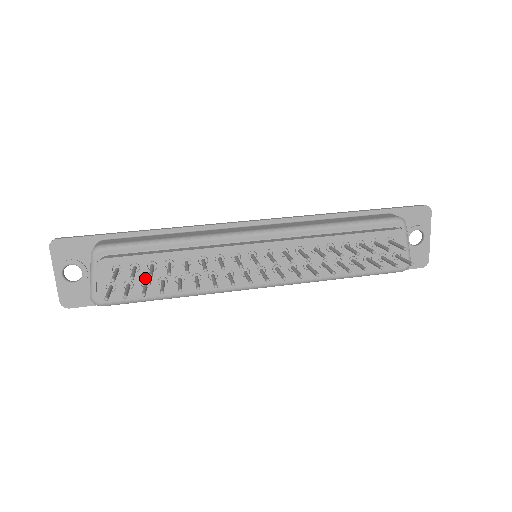
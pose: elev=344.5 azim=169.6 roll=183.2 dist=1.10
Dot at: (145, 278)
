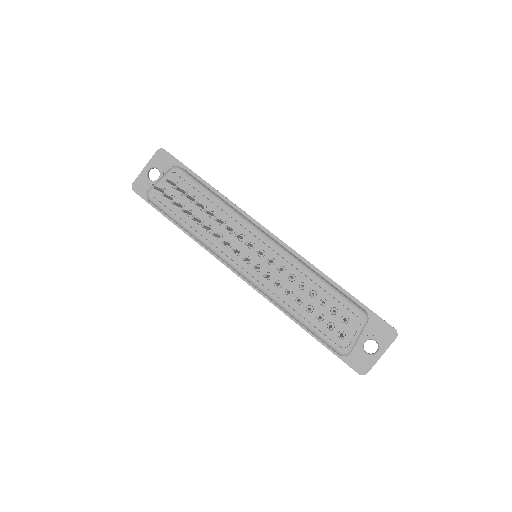
Dot at: (184, 203)
